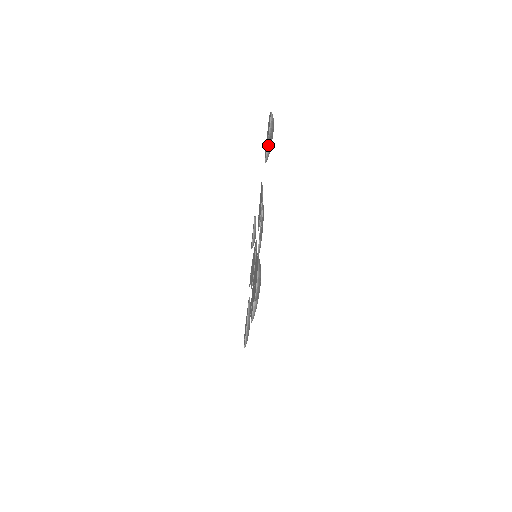
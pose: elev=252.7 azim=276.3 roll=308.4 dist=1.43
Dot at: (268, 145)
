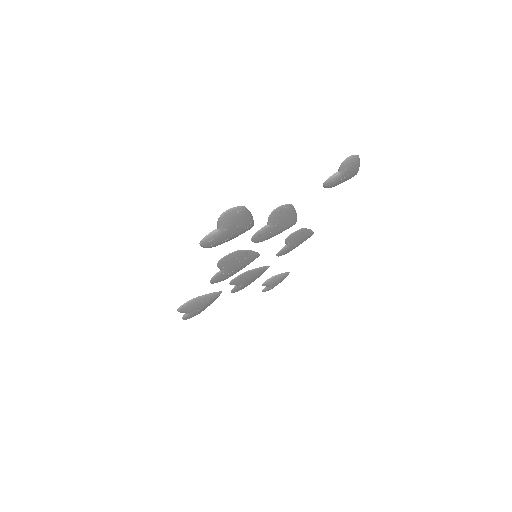
Dot at: (336, 173)
